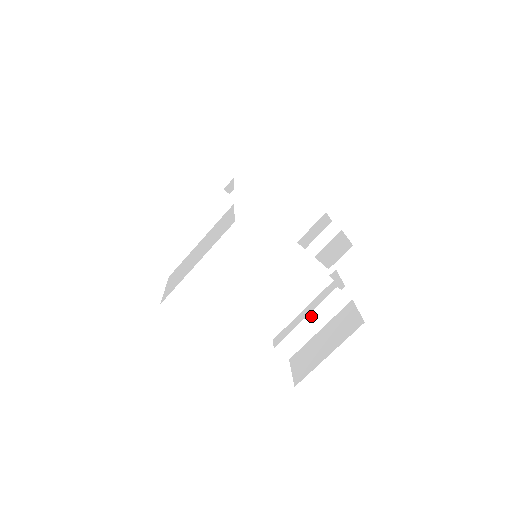
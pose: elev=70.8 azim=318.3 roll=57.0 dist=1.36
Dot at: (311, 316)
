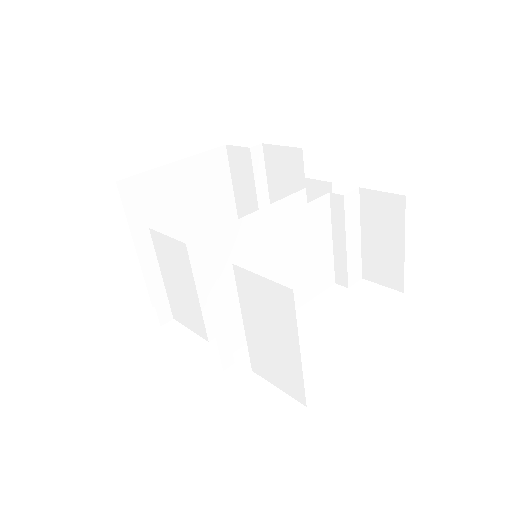
Dot at: (348, 237)
